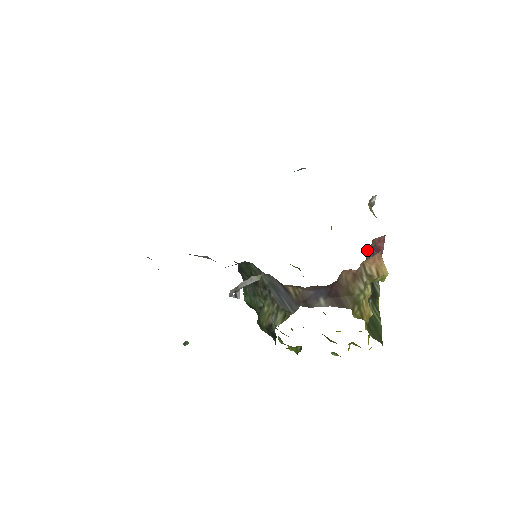
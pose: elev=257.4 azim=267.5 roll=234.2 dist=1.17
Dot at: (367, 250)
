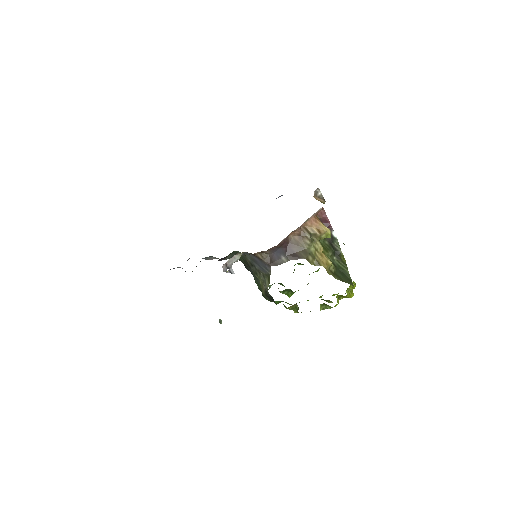
Dot at: occluded
